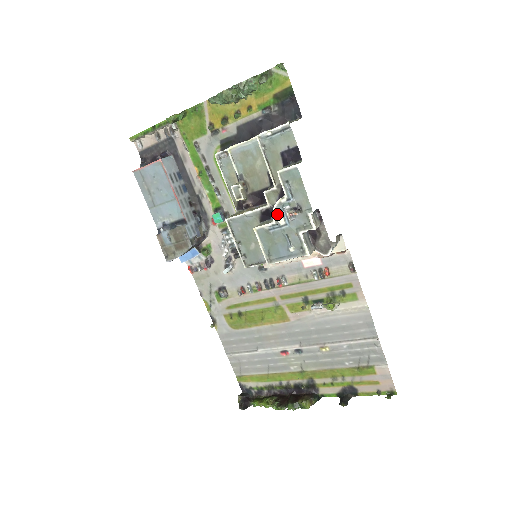
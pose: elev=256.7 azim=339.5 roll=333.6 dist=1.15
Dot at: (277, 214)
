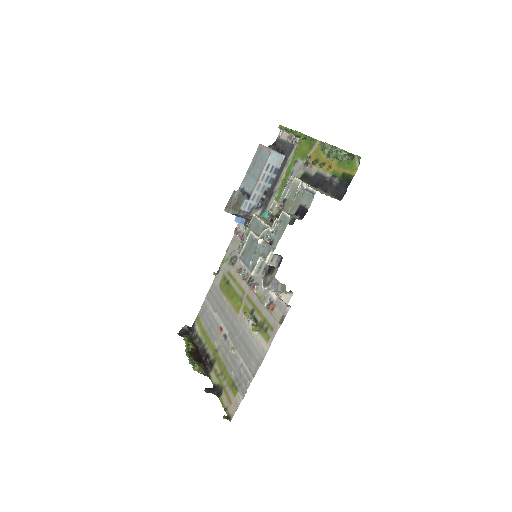
Dot at: (263, 235)
